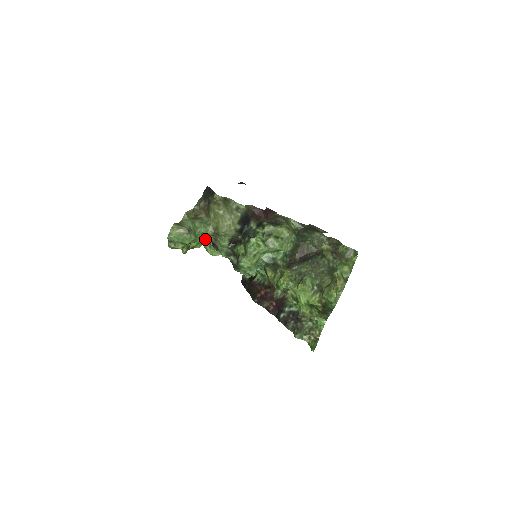
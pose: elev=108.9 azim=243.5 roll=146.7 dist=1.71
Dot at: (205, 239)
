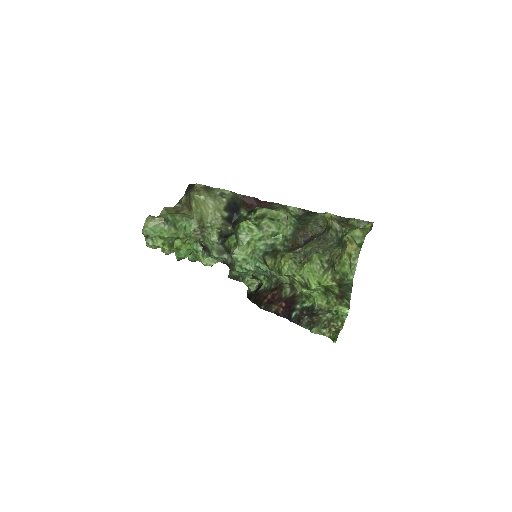
Dot at: (190, 236)
